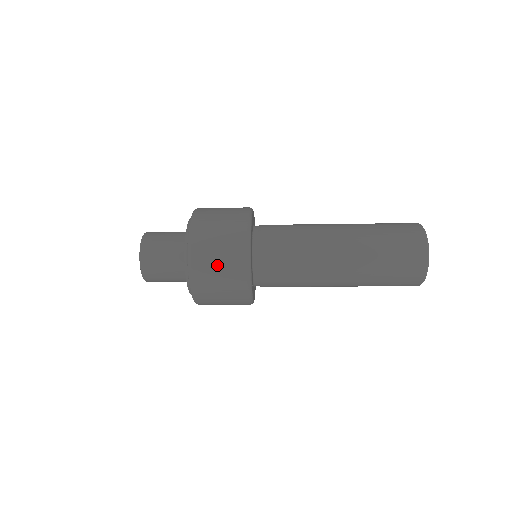
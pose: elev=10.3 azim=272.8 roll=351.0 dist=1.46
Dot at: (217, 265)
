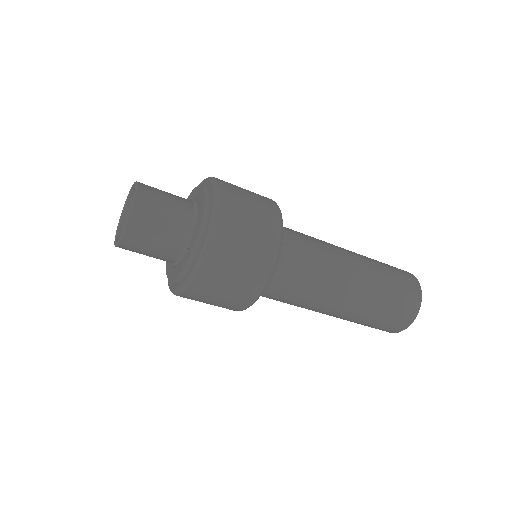
Dot at: (248, 198)
